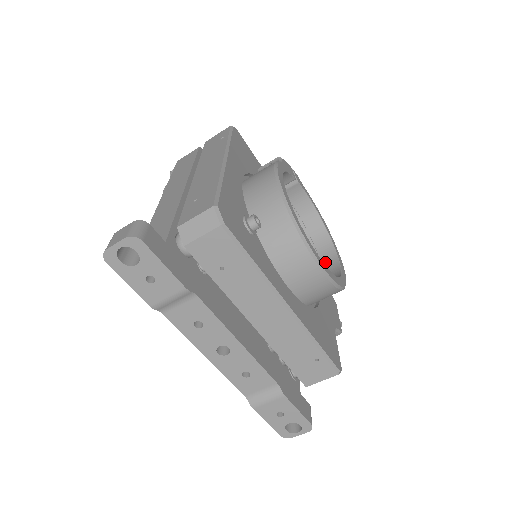
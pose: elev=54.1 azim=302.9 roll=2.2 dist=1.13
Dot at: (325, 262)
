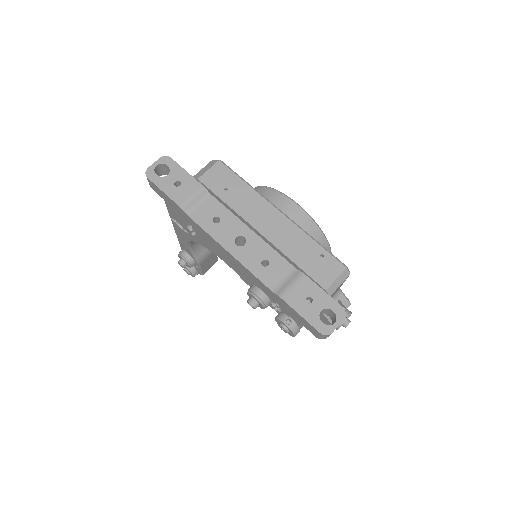
Dot at: occluded
